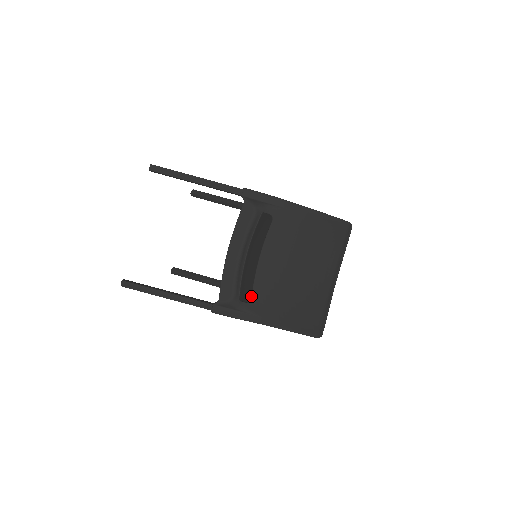
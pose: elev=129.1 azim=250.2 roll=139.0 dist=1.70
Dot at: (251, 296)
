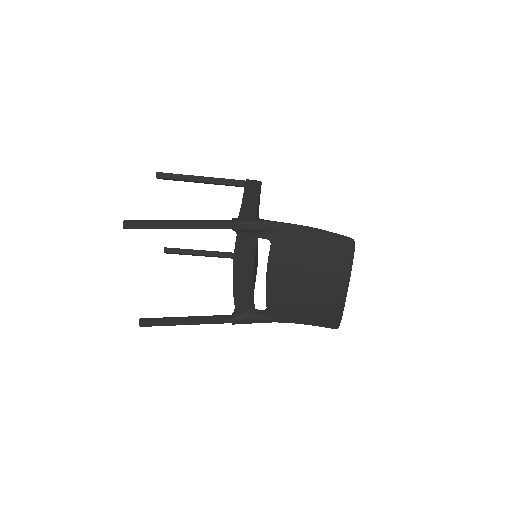
Dot at: (255, 273)
